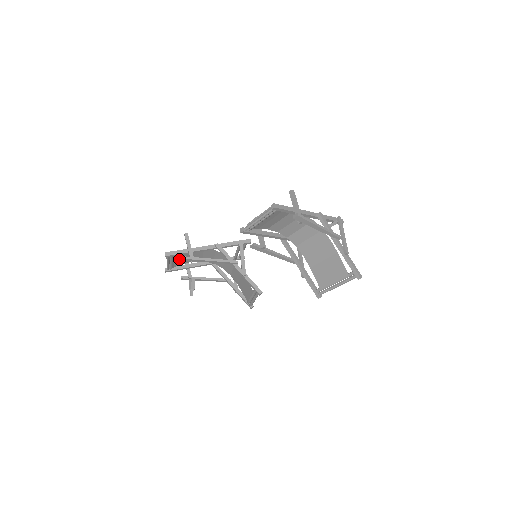
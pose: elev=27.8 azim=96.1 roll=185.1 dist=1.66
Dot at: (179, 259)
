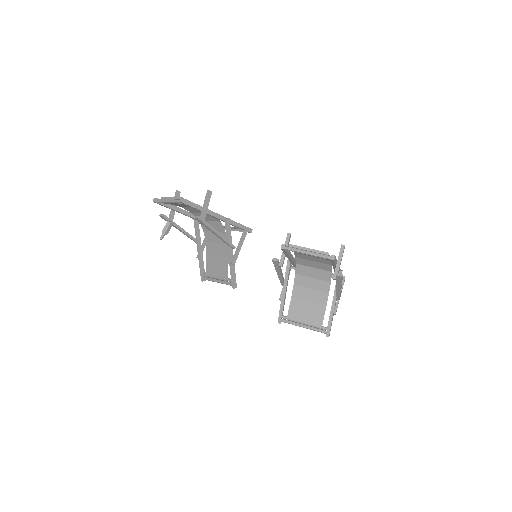
Dot at: (181, 204)
